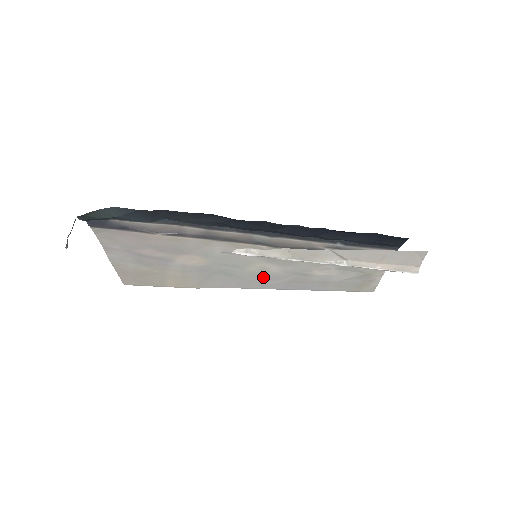
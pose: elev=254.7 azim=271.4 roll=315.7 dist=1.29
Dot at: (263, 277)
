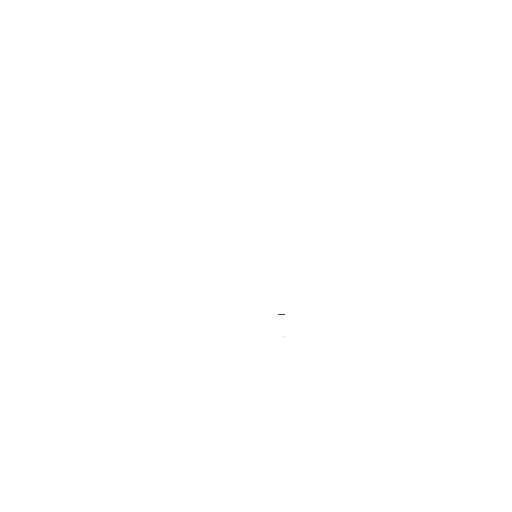
Dot at: occluded
